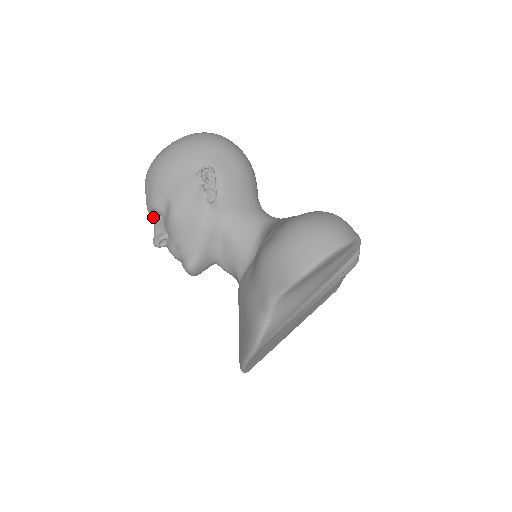
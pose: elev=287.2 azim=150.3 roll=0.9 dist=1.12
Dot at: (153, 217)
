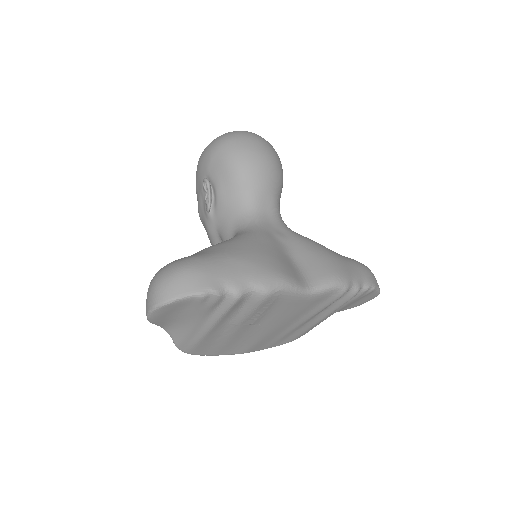
Dot at: occluded
